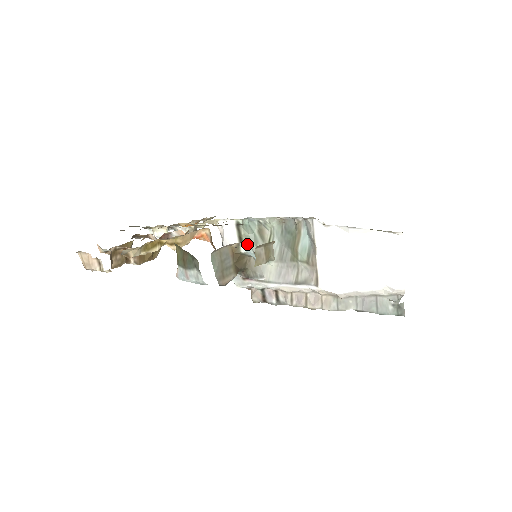
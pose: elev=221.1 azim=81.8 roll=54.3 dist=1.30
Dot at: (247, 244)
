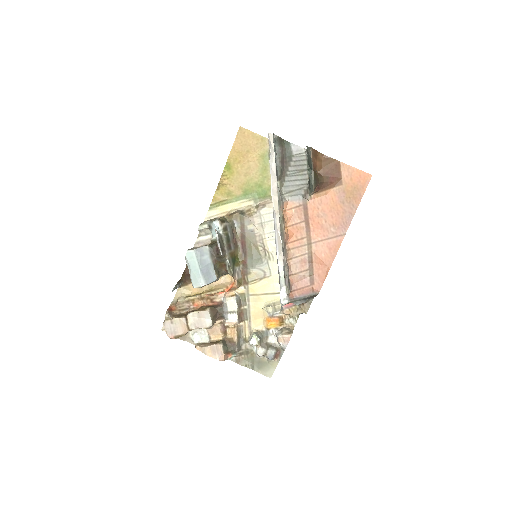
Dot at: occluded
